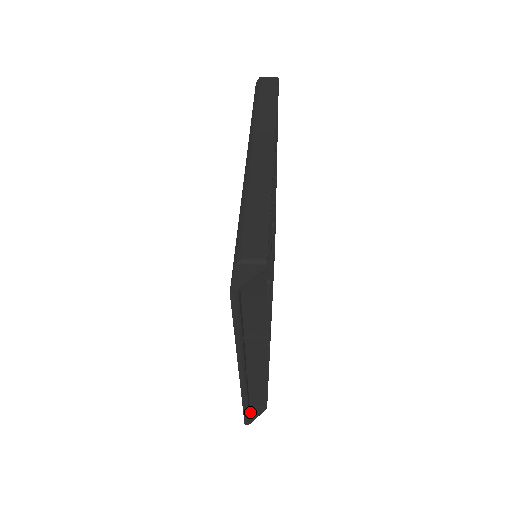
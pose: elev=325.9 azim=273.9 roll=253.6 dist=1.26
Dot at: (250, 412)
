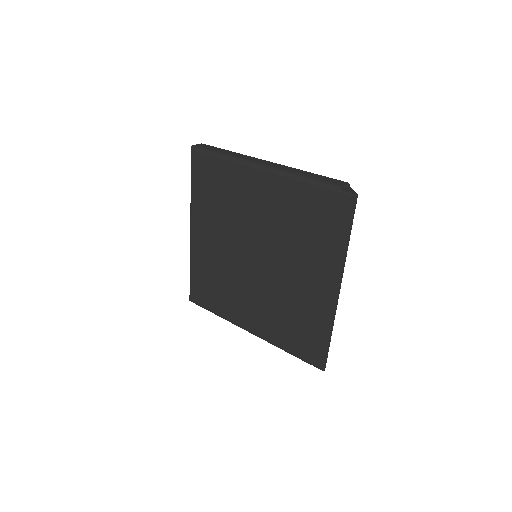
Dot at: occluded
